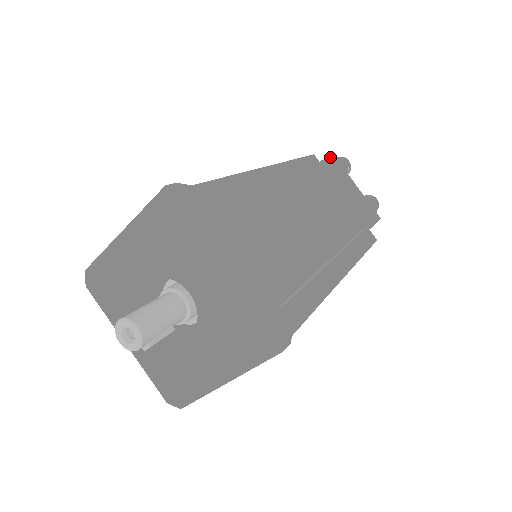
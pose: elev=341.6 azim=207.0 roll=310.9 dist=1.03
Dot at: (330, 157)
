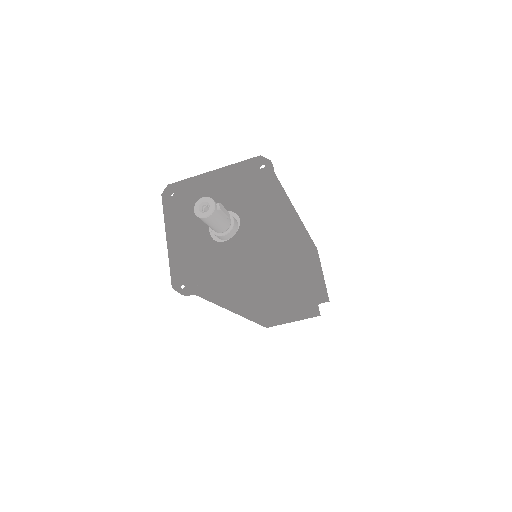
Dot at: occluded
